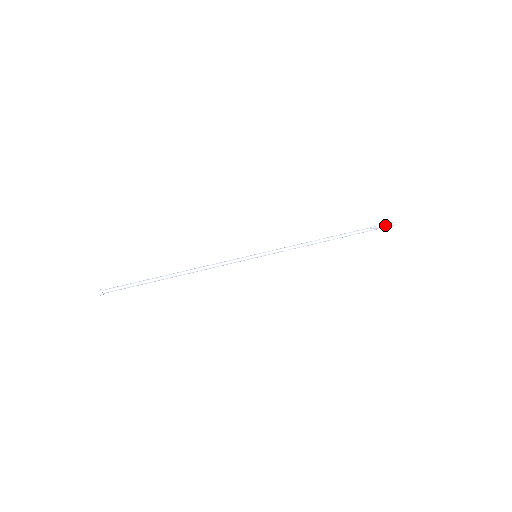
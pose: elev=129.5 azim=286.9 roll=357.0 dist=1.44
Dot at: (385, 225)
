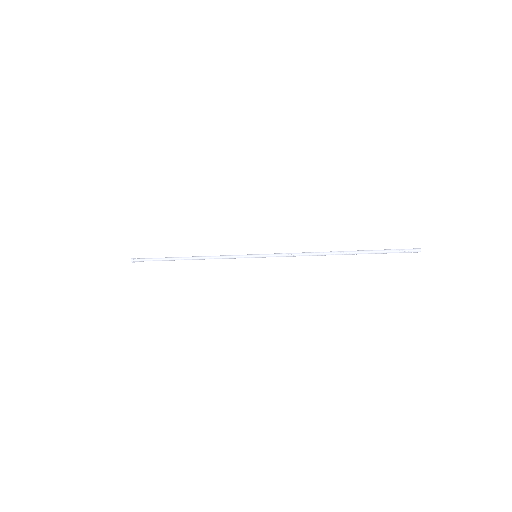
Dot at: (405, 249)
